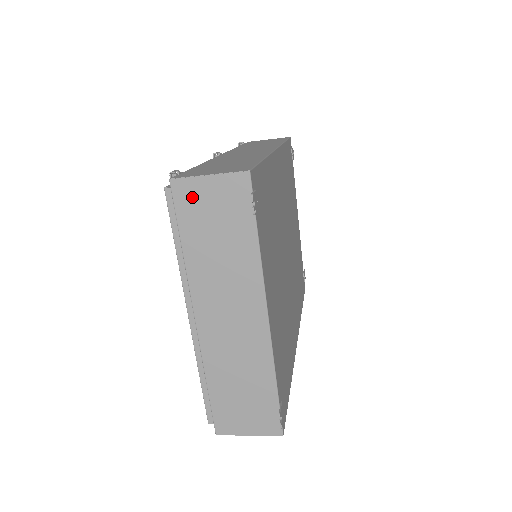
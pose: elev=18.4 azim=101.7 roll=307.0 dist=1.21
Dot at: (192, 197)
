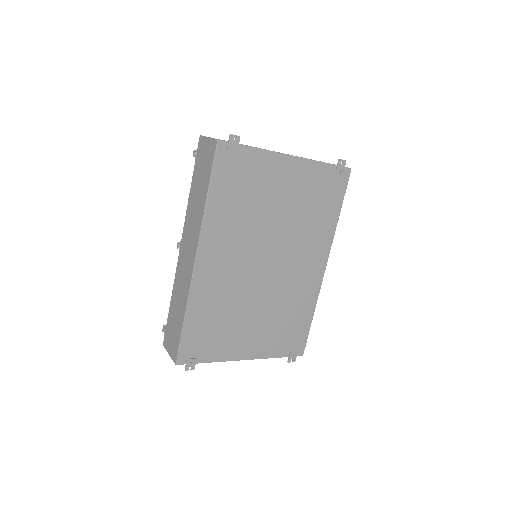
Dot at: occluded
